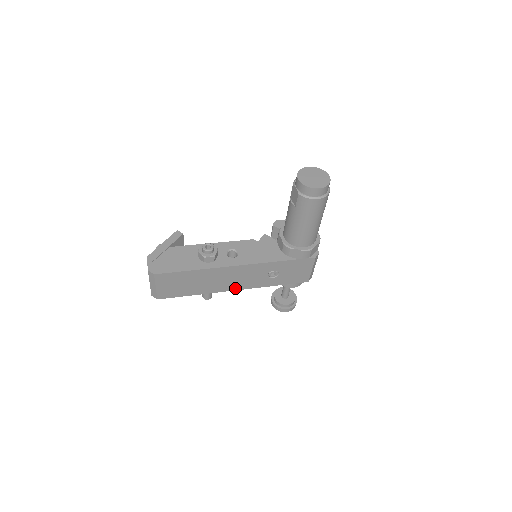
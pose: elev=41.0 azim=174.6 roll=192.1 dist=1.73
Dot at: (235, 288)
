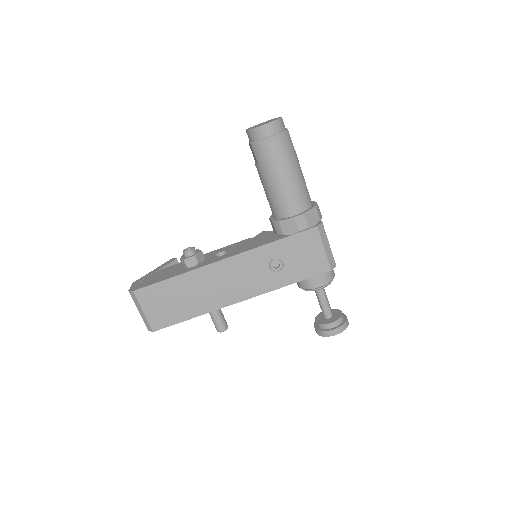
Dot at: (239, 298)
